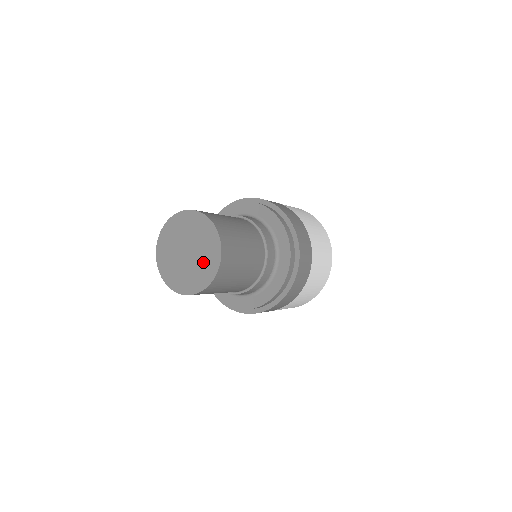
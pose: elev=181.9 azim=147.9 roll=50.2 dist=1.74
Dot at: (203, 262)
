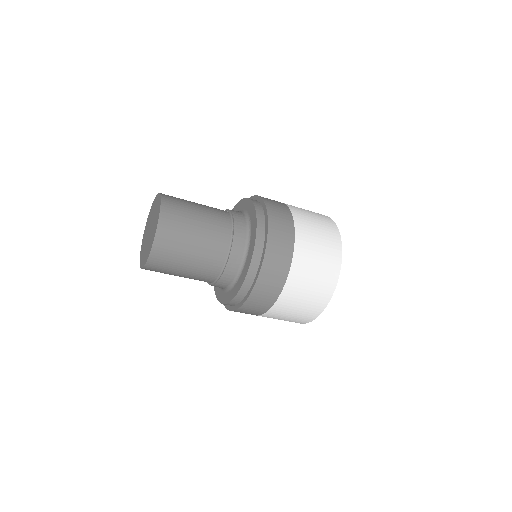
Dot at: (152, 232)
